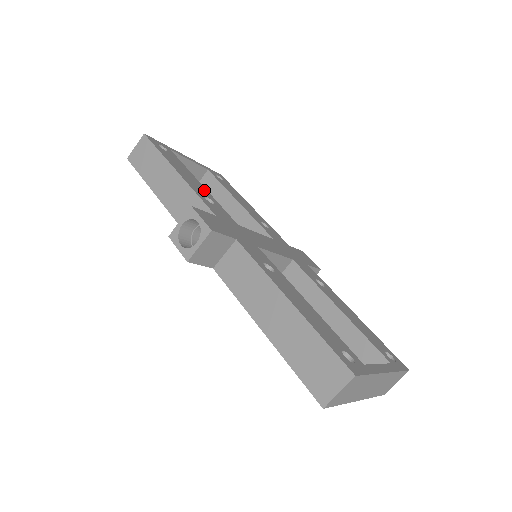
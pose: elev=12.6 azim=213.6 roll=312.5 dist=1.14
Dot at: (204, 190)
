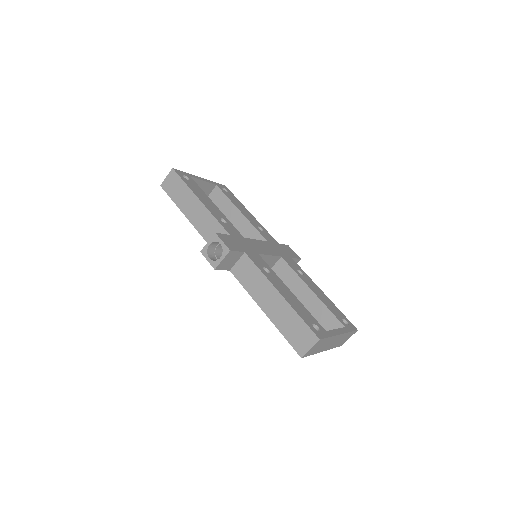
Dot at: (219, 211)
